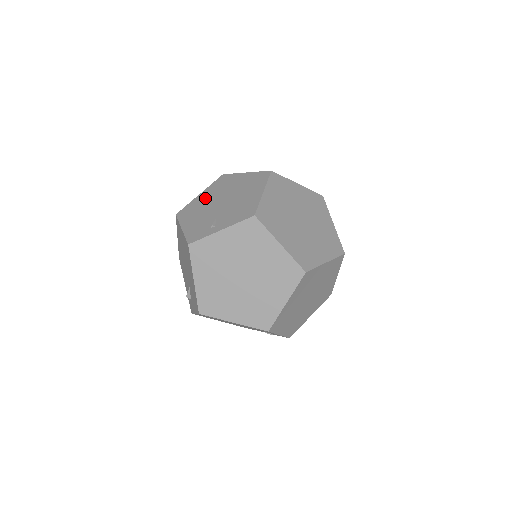
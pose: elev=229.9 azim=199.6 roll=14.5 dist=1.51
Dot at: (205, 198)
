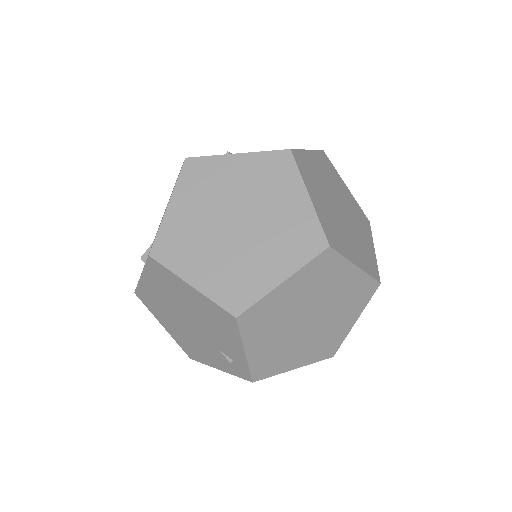
Dot at: occluded
